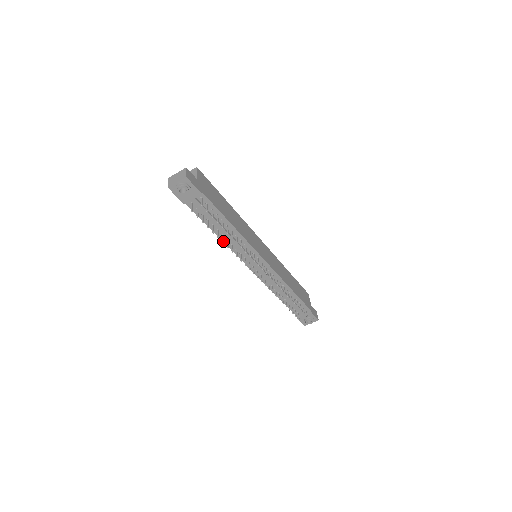
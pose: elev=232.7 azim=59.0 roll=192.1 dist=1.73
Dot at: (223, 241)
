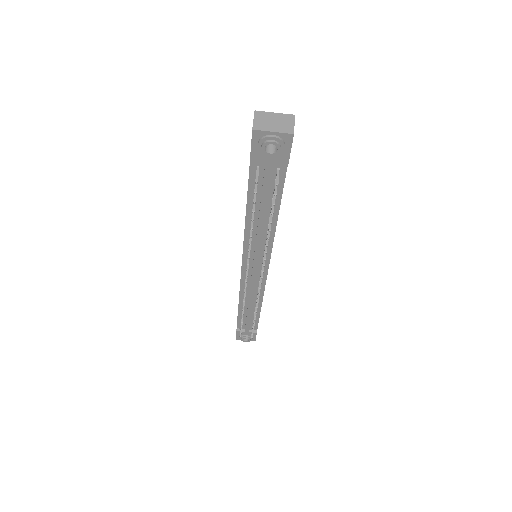
Dot at: occluded
